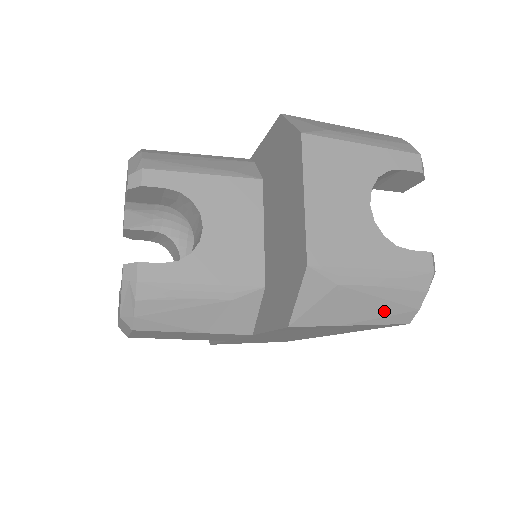
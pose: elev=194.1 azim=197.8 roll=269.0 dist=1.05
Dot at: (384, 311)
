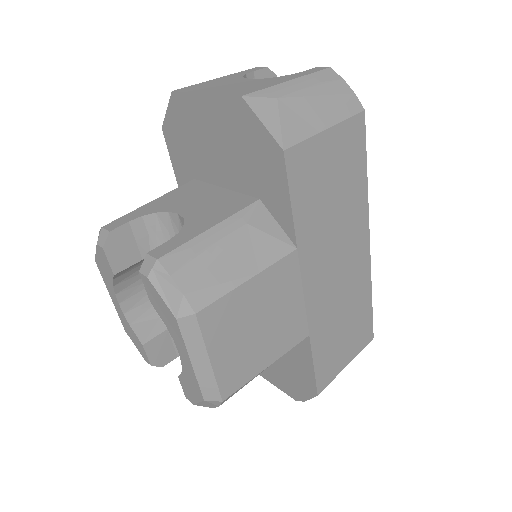
Dot at: (334, 106)
